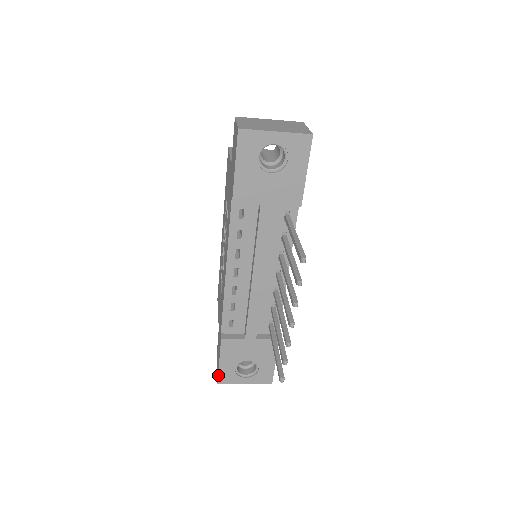
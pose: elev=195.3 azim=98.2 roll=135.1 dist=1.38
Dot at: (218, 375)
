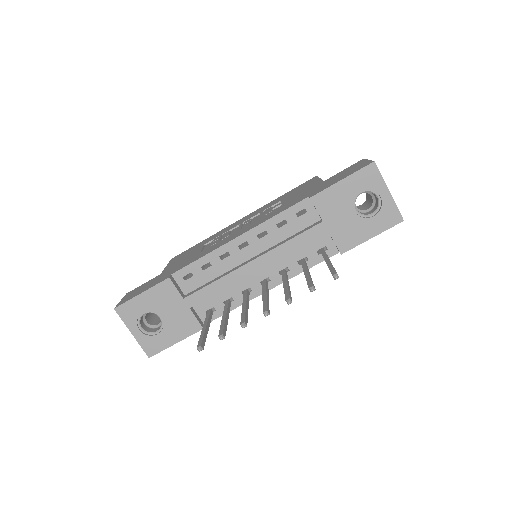
Dot at: (125, 302)
